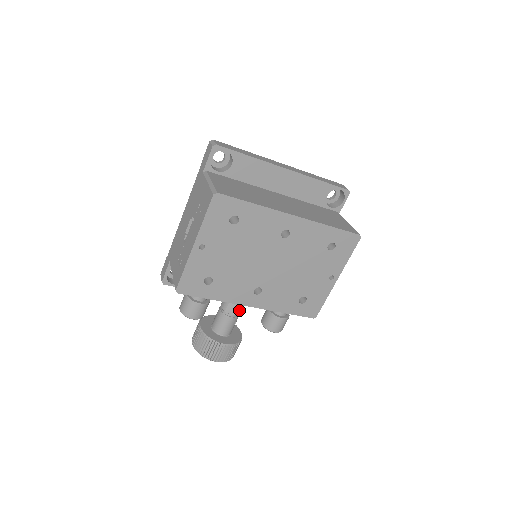
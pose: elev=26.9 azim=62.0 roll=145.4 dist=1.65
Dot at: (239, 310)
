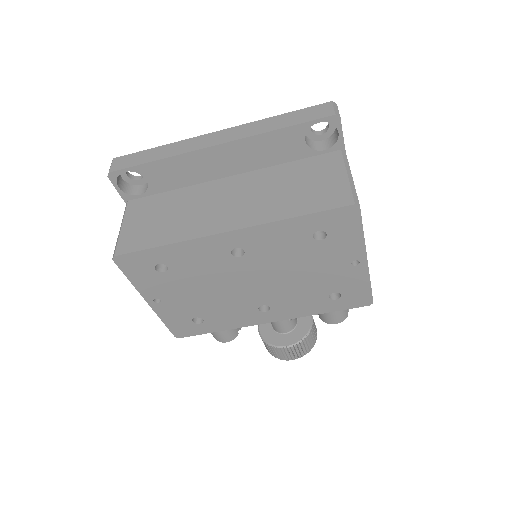
Dot at: occluded
